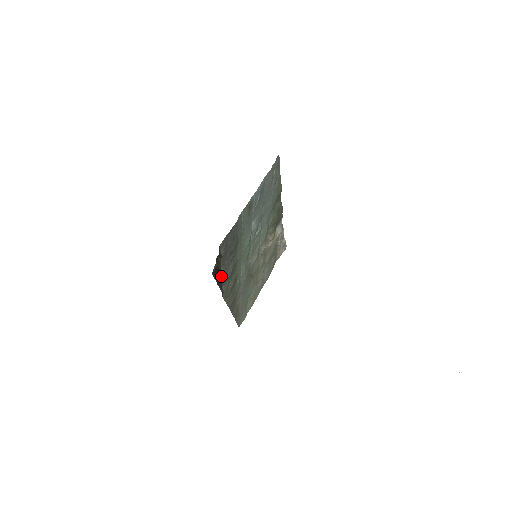
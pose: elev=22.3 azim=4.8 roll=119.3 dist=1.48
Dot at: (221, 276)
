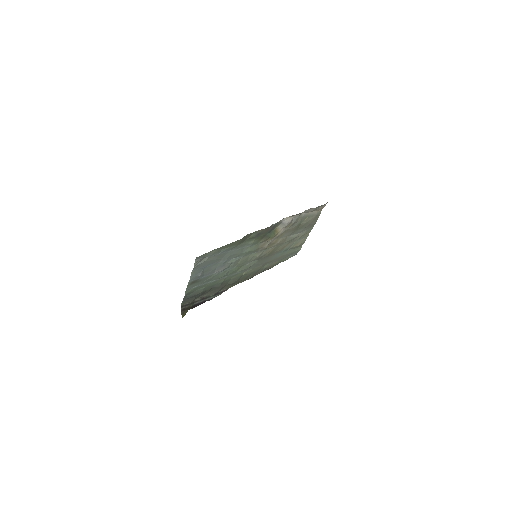
Dot at: (209, 295)
